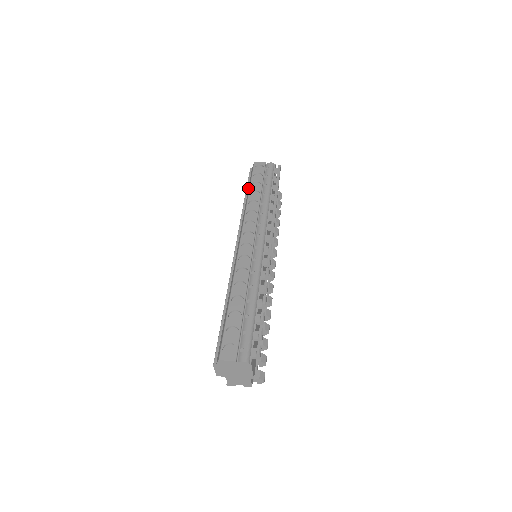
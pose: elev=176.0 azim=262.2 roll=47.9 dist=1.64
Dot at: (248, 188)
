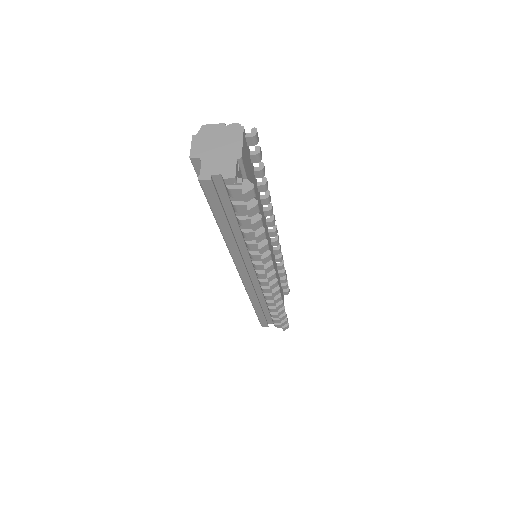
Dot at: occluded
